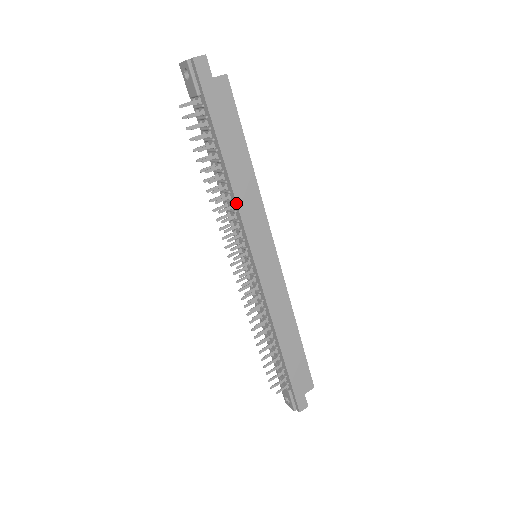
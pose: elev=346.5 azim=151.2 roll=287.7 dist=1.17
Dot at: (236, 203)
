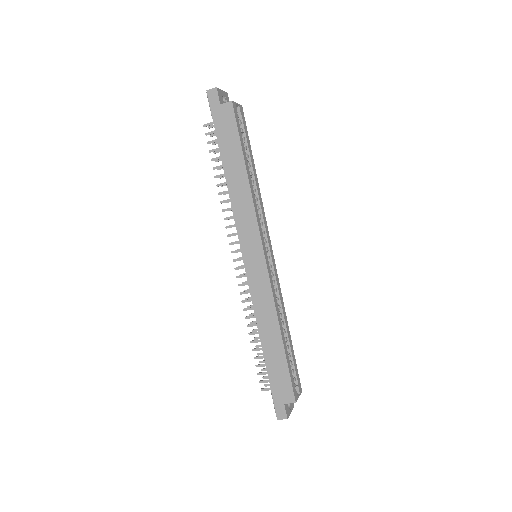
Dot at: (231, 204)
